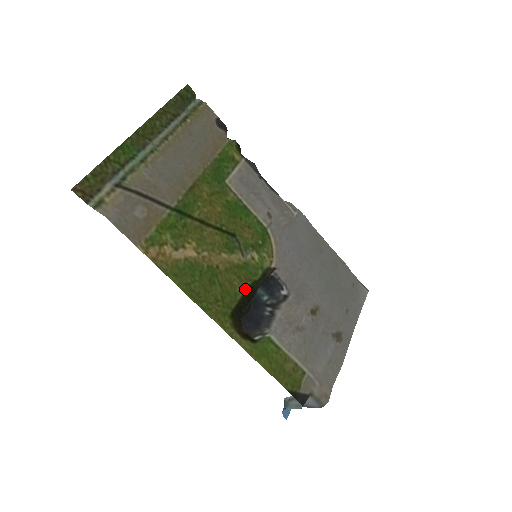
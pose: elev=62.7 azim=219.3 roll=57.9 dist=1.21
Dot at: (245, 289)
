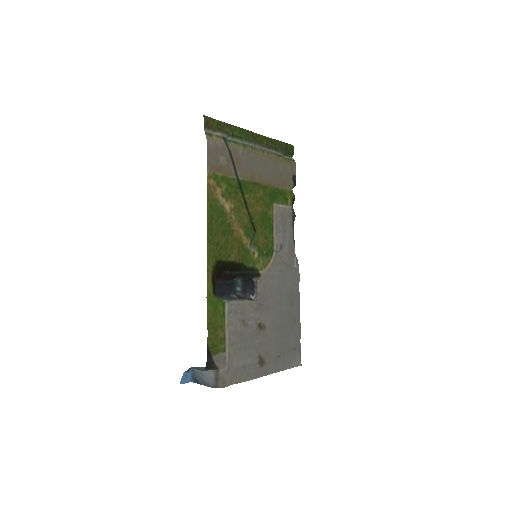
Dot at: (236, 261)
